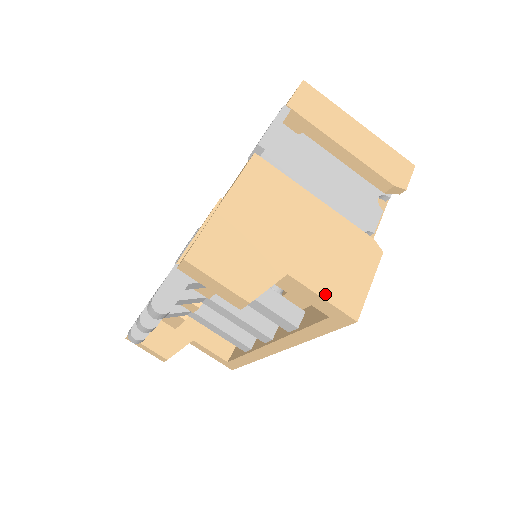
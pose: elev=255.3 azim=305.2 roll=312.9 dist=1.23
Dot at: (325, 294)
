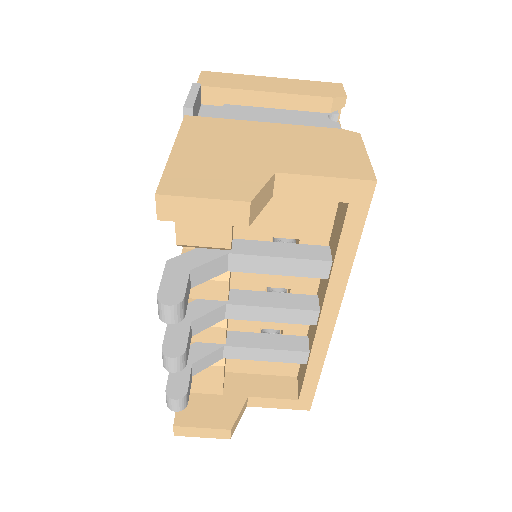
Dot at: (326, 173)
